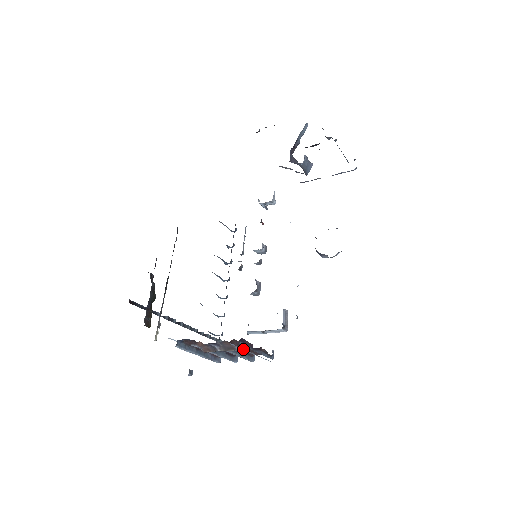
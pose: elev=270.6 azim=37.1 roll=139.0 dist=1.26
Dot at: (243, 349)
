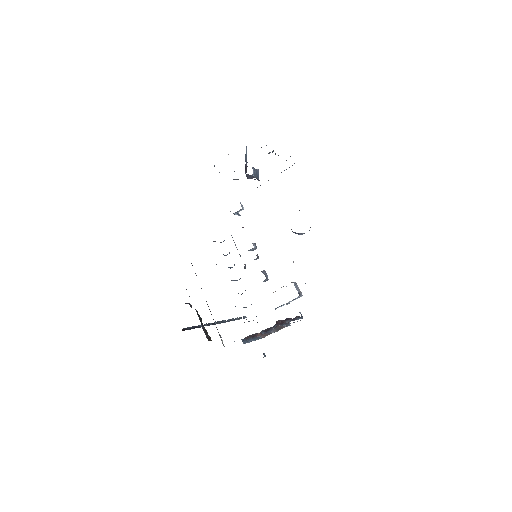
Dot at: occluded
